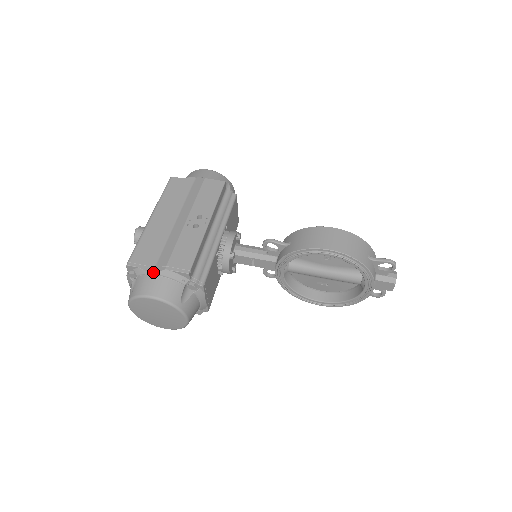
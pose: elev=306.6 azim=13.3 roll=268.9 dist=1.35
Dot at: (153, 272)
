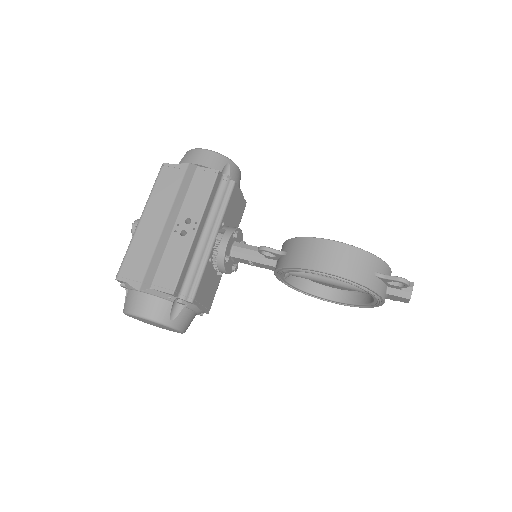
Dot at: (140, 289)
